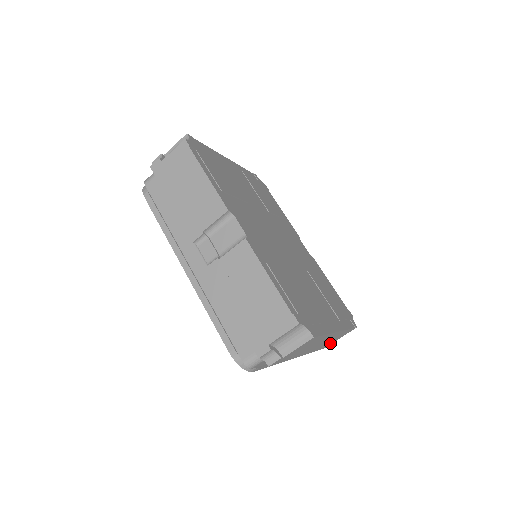
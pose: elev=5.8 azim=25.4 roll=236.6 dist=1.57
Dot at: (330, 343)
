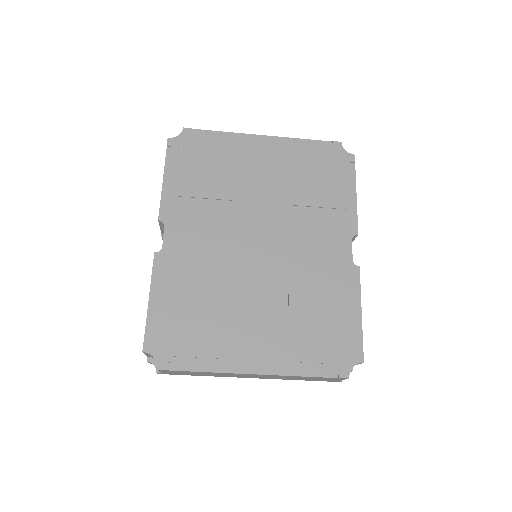
Dot at: (324, 380)
